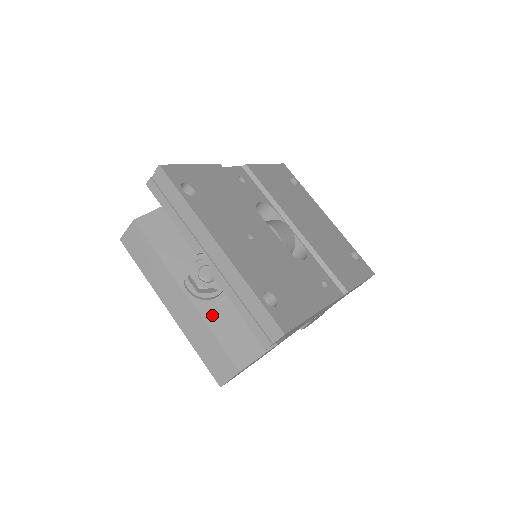
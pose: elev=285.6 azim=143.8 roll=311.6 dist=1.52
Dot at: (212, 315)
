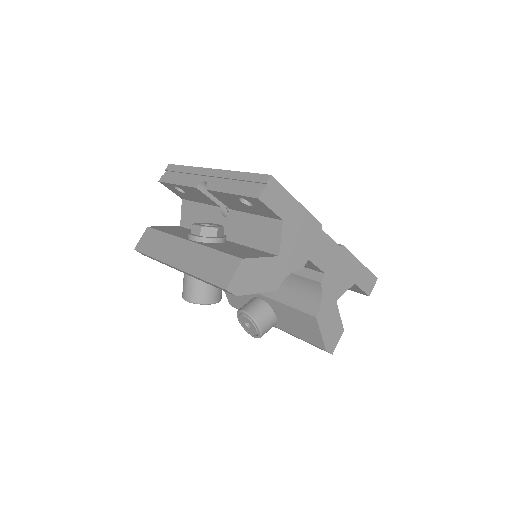
Dot at: (214, 246)
